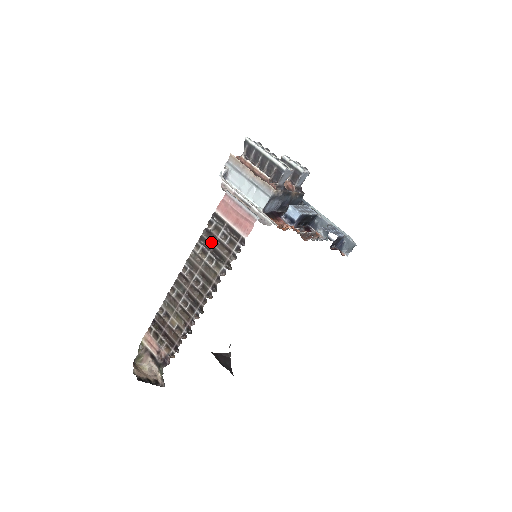
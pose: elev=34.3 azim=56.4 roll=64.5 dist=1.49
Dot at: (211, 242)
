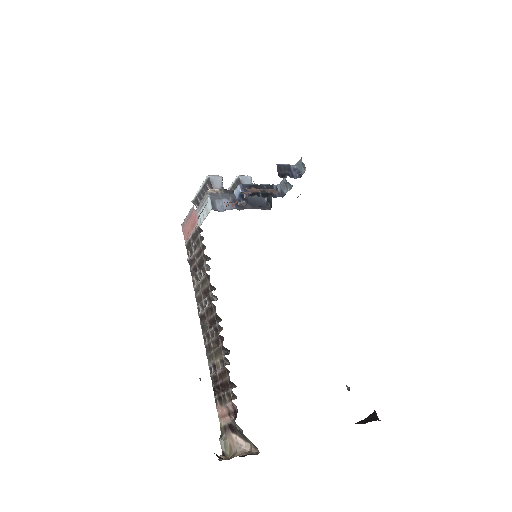
Dot at: (194, 264)
